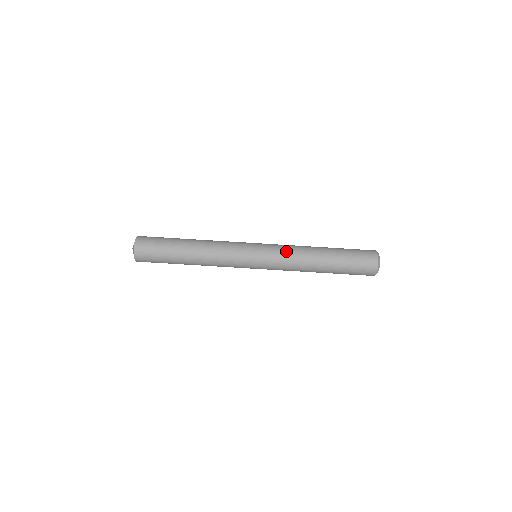
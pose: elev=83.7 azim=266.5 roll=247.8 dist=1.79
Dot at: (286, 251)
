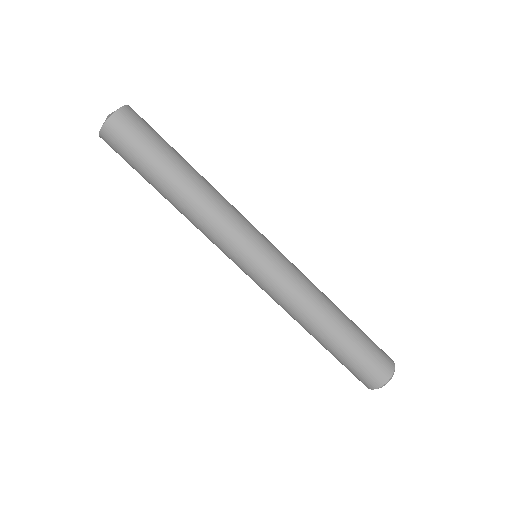
Dot at: (301, 276)
